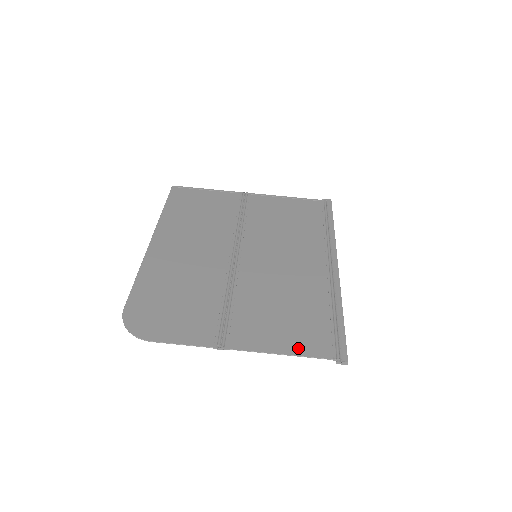
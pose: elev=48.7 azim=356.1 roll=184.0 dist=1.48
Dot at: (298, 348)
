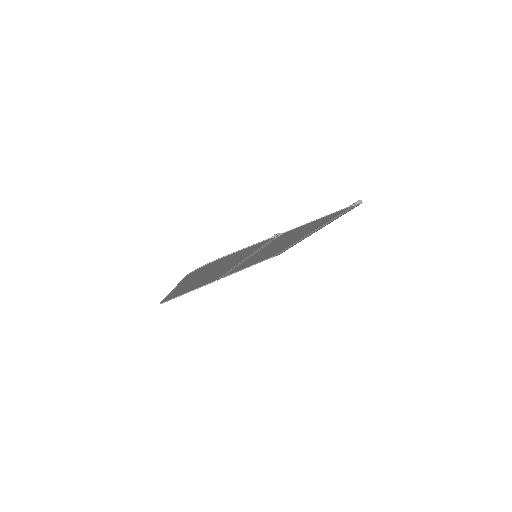
Dot at: occluded
